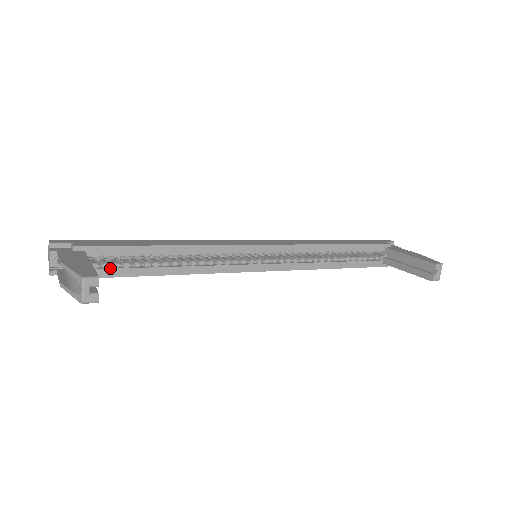
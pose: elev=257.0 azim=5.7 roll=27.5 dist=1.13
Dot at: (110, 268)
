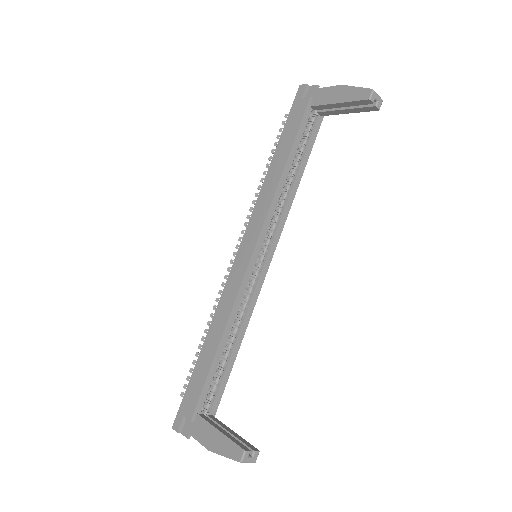
Dot at: (216, 395)
